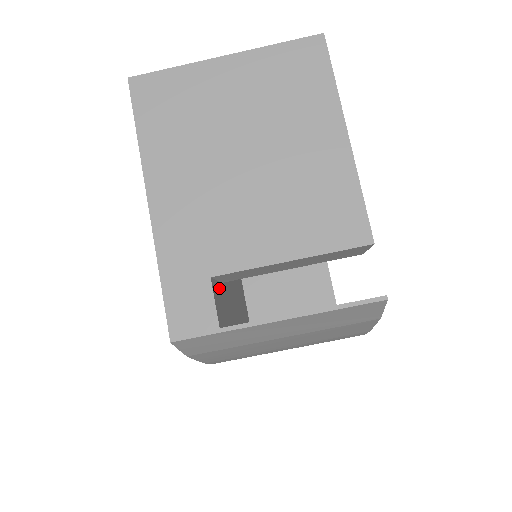
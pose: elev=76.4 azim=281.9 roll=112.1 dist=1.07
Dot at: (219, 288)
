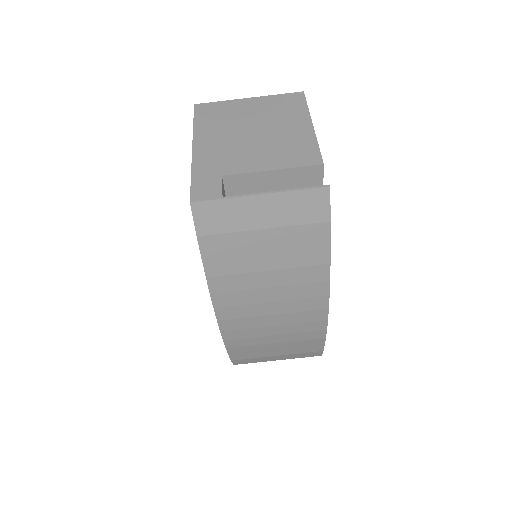
Dot at: occluded
